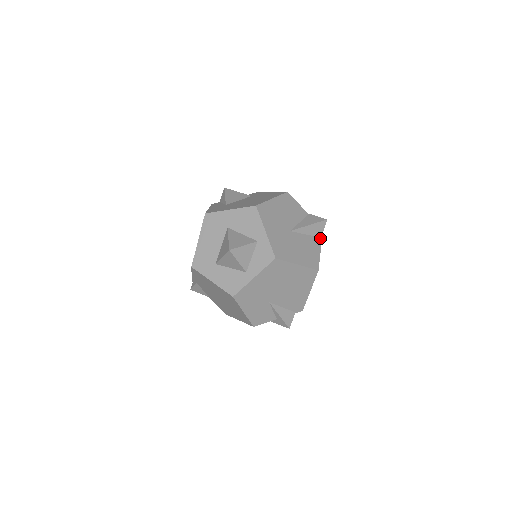
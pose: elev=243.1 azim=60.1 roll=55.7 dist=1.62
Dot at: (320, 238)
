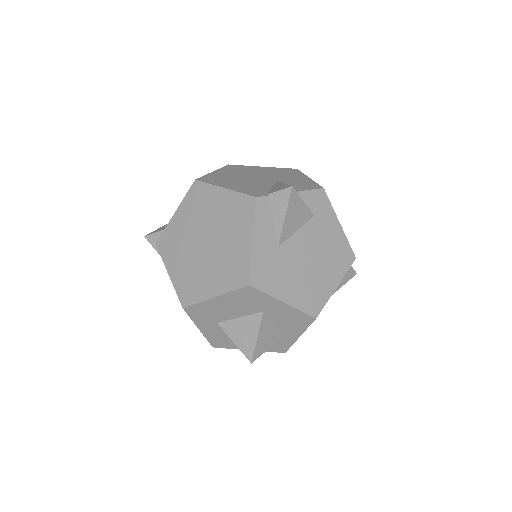
Dot at: occluded
